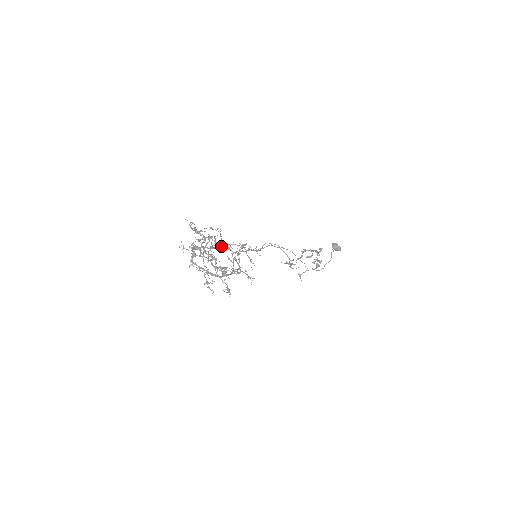
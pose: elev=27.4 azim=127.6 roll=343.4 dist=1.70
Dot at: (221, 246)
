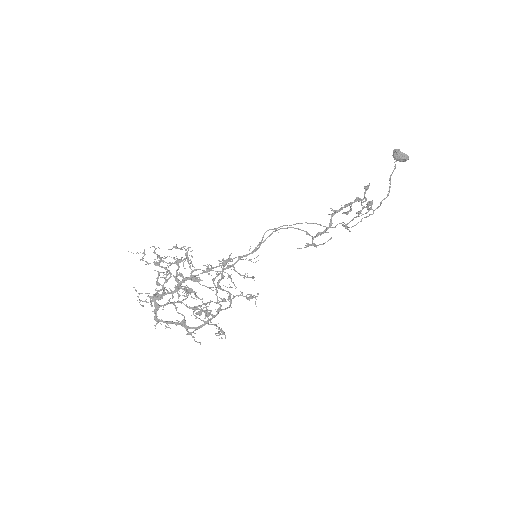
Dot at: (192, 278)
